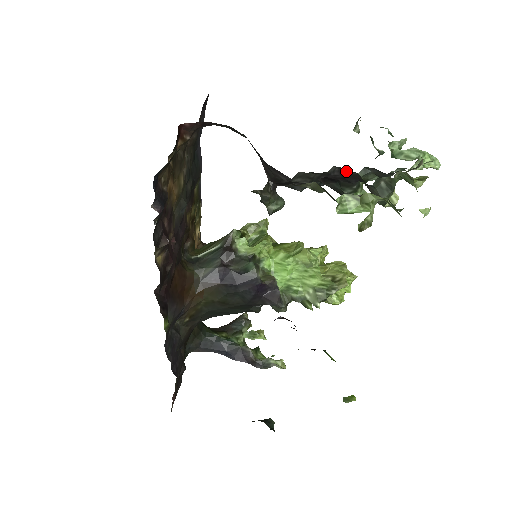
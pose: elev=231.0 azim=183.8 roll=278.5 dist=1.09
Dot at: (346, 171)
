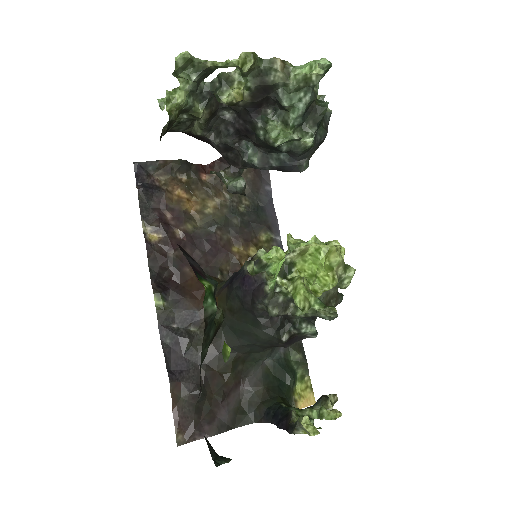
Dot at: (233, 109)
